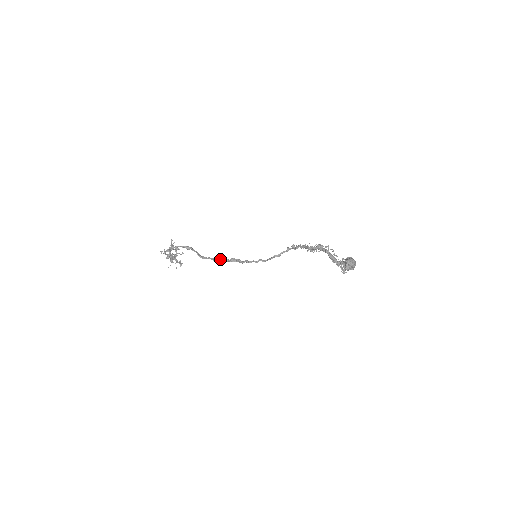
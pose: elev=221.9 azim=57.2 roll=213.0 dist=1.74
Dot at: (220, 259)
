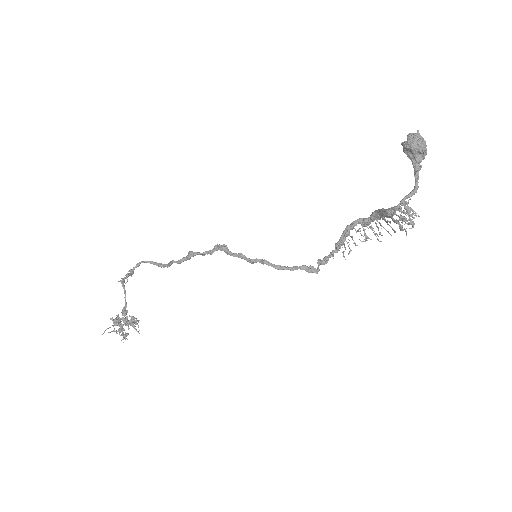
Dot at: (200, 253)
